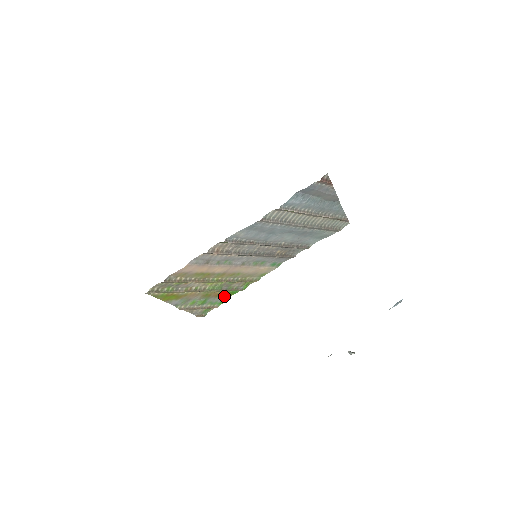
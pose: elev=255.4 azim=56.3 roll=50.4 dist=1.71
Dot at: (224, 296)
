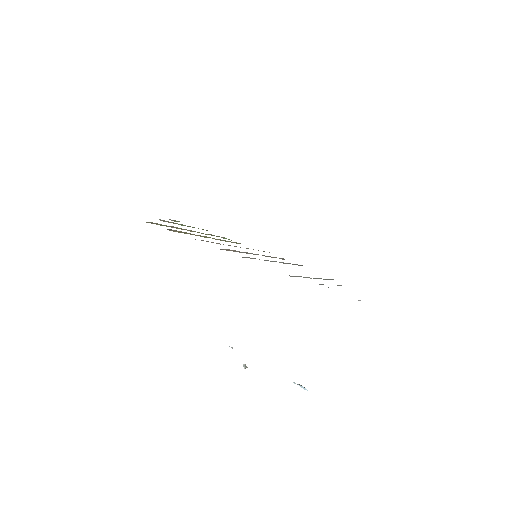
Dot at: occluded
